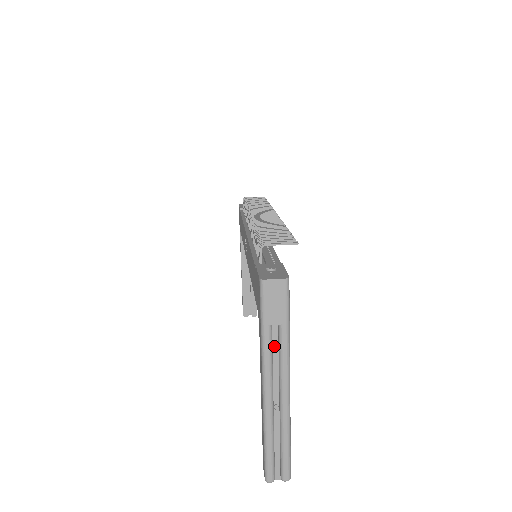
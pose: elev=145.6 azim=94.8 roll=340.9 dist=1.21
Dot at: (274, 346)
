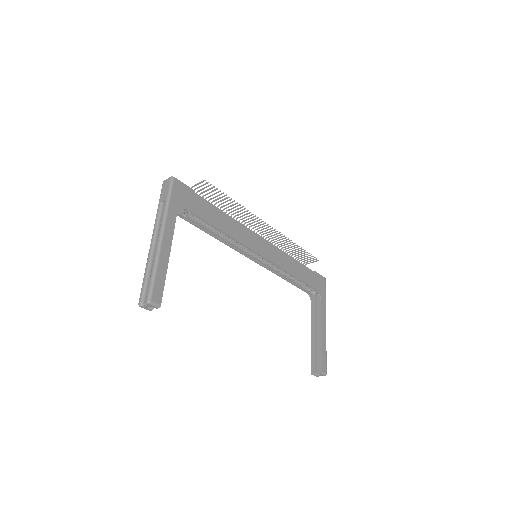
Dot at: occluded
